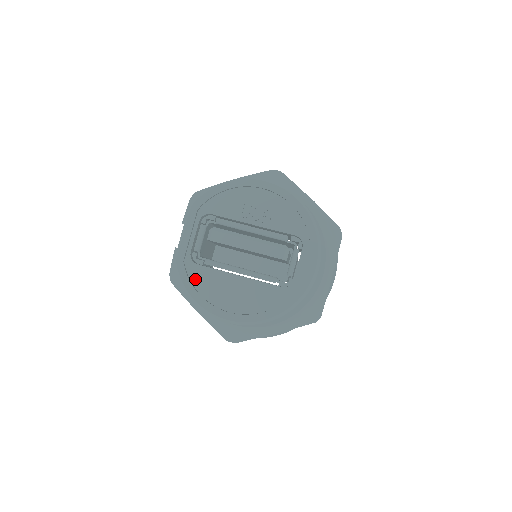
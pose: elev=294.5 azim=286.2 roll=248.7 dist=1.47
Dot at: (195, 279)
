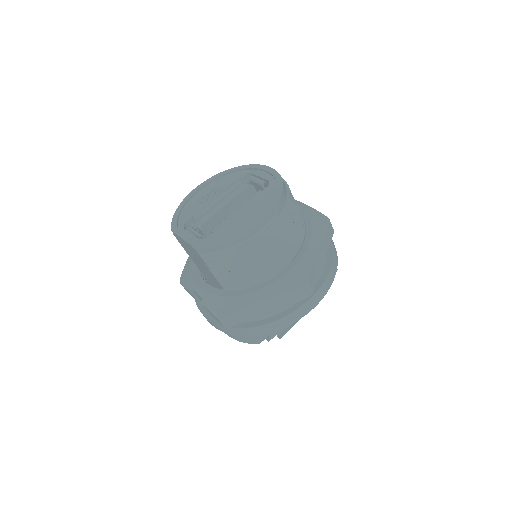
Dot at: (217, 240)
